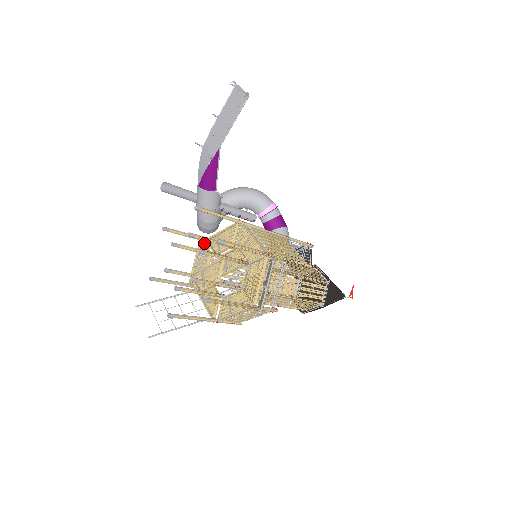
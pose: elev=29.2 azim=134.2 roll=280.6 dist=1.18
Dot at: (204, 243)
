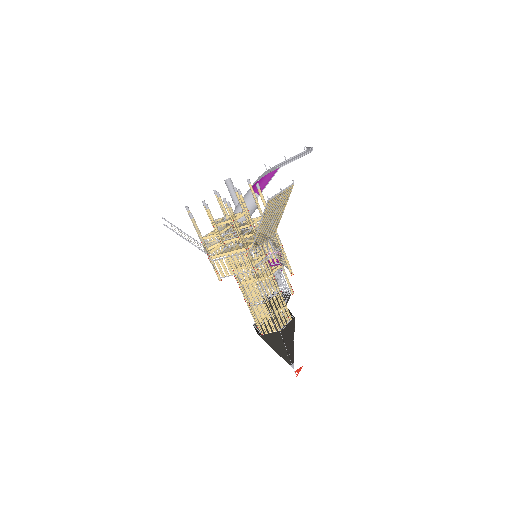
Dot at: occluded
